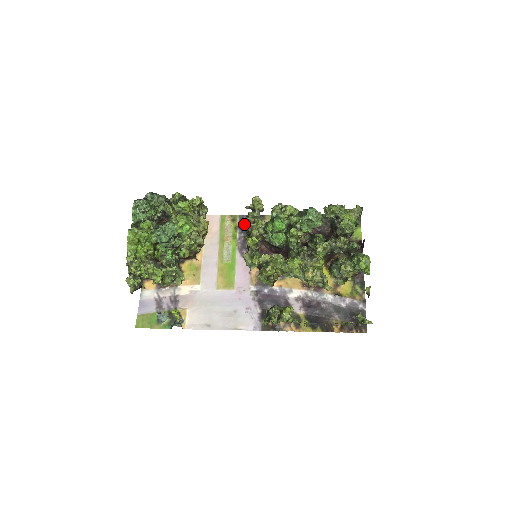
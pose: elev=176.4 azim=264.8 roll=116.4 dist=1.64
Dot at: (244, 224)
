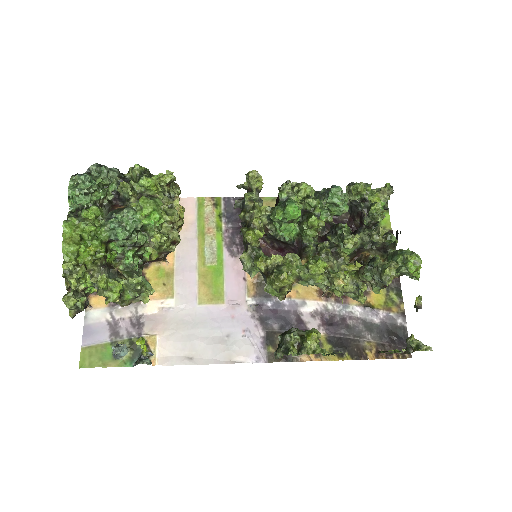
Dot at: (231, 210)
